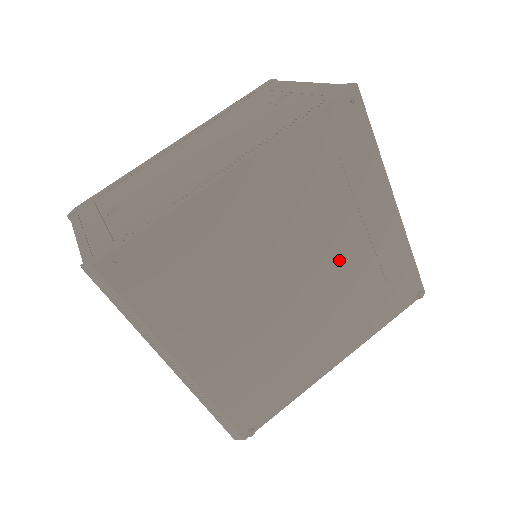
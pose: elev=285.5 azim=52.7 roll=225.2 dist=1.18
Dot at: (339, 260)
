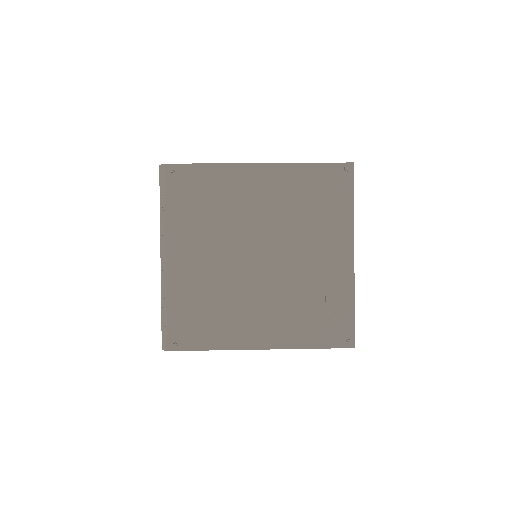
Dot at: (297, 265)
